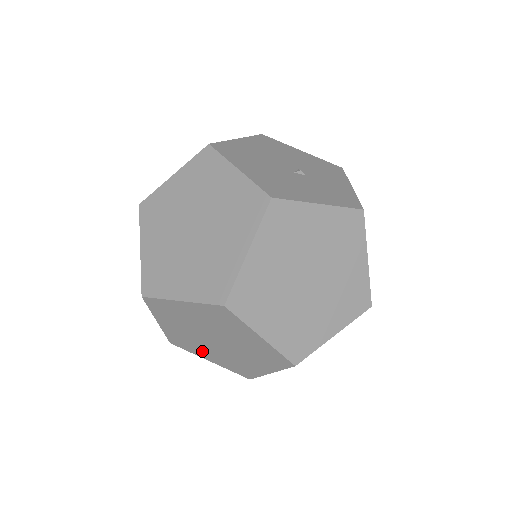
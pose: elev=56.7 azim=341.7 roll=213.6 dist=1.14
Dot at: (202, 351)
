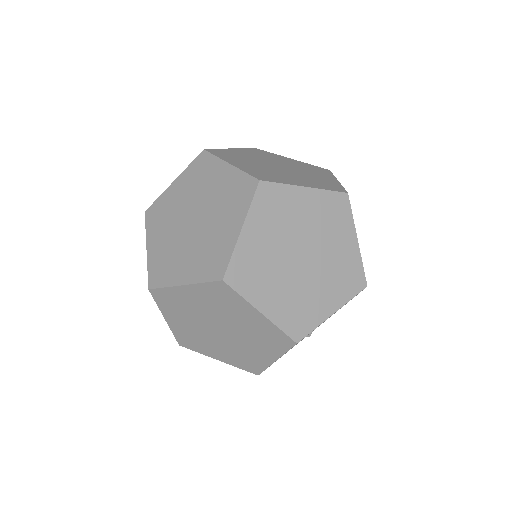
Dot at: (316, 303)
